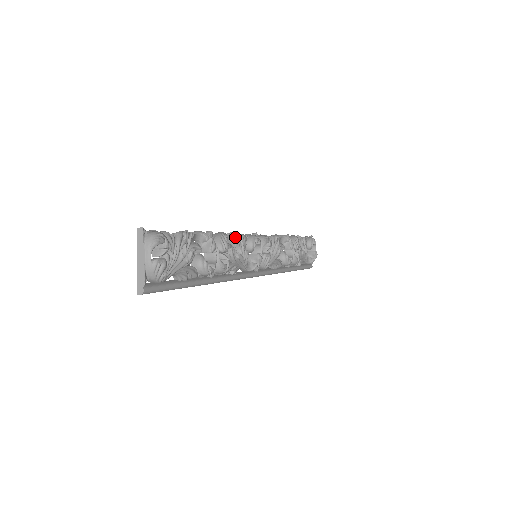
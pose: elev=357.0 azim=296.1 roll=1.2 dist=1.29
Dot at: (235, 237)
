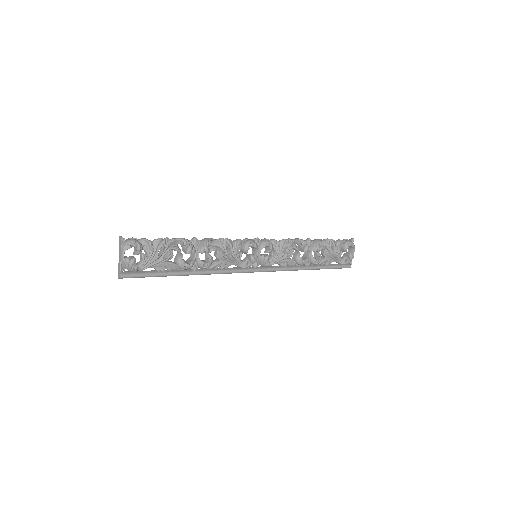
Dot at: (225, 242)
